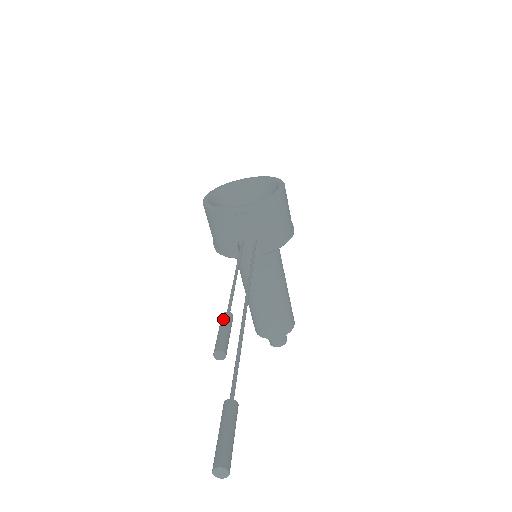
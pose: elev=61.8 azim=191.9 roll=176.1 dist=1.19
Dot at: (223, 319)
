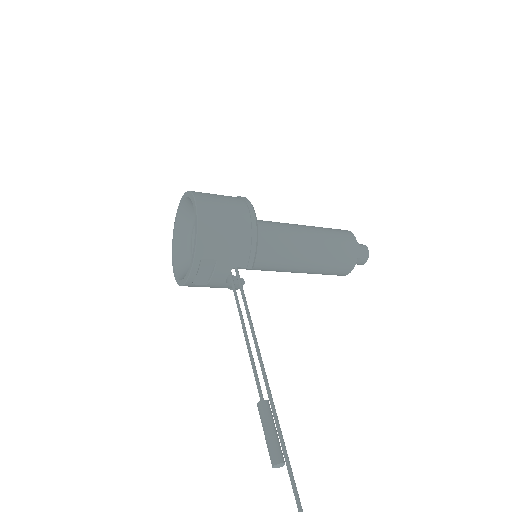
Dot at: occluded
